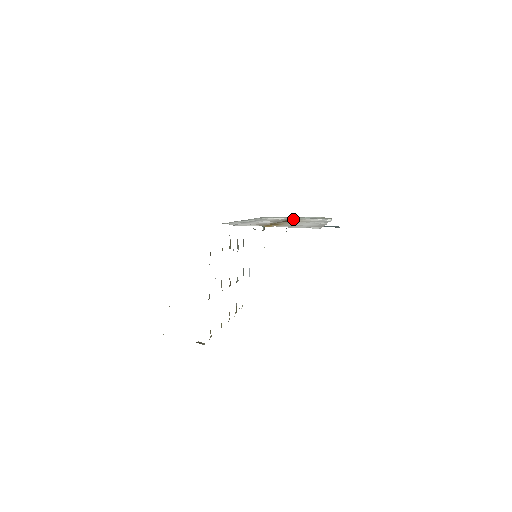
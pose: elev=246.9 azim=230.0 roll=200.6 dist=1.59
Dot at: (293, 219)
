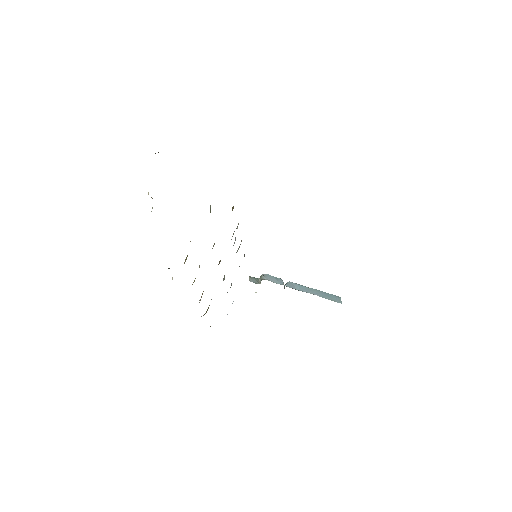
Dot at: occluded
